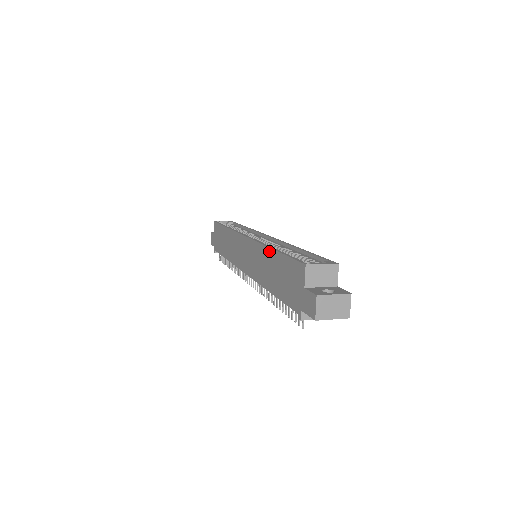
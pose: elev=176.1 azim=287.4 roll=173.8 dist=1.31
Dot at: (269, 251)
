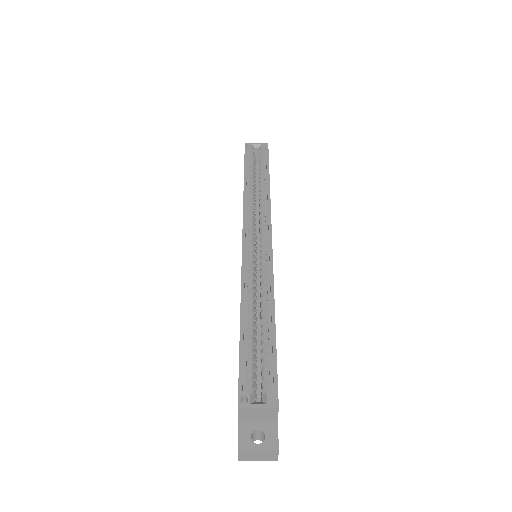
Dot at: (240, 312)
